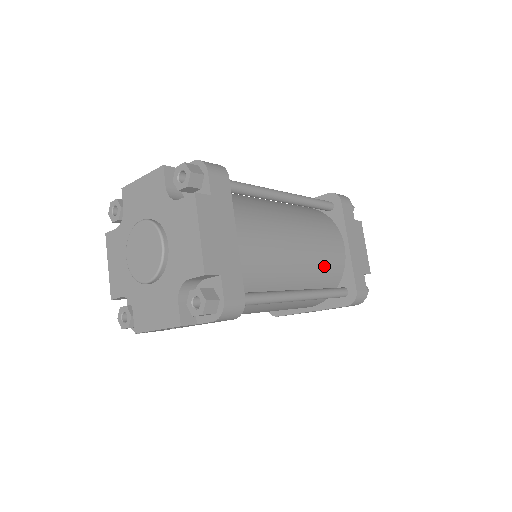
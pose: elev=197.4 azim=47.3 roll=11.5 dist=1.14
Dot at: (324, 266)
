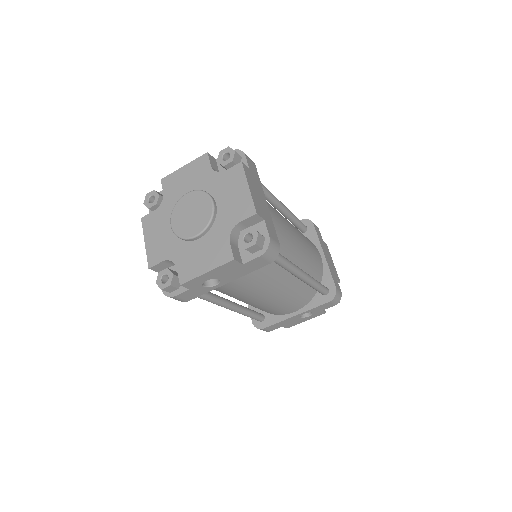
Dot at: (312, 262)
